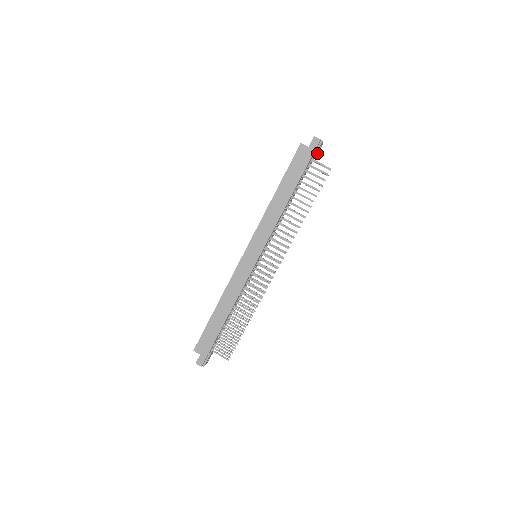
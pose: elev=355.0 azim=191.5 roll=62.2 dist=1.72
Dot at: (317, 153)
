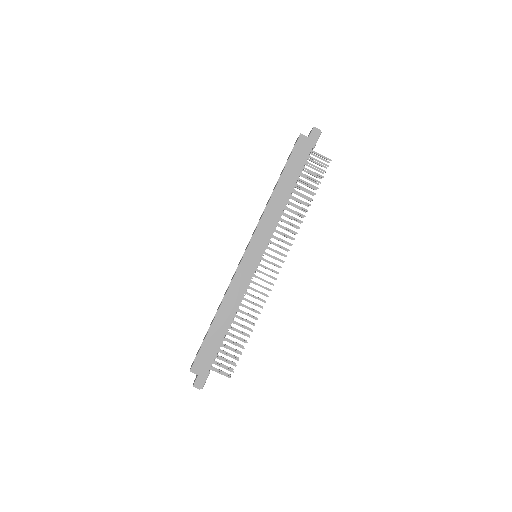
Dot at: occluded
